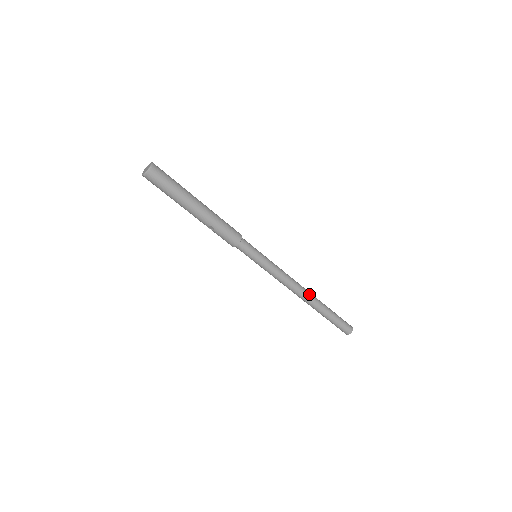
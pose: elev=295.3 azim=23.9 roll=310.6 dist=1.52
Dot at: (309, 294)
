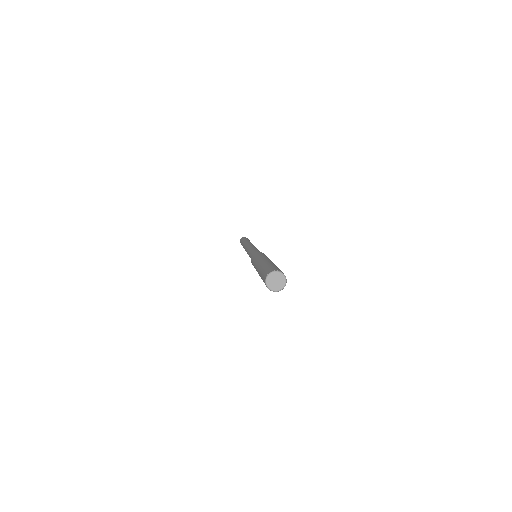
Dot at: occluded
